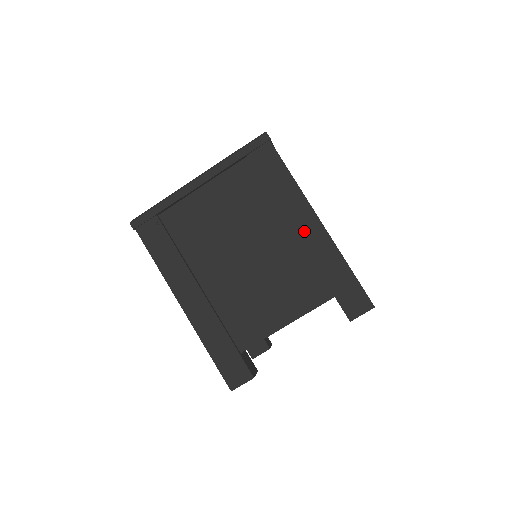
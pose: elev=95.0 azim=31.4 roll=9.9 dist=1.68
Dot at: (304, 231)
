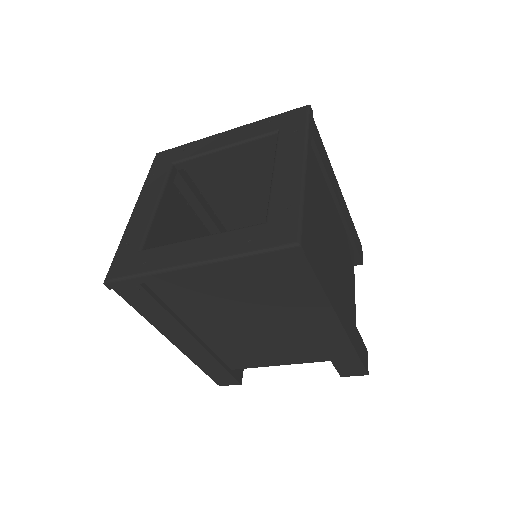
Dot at: (319, 326)
